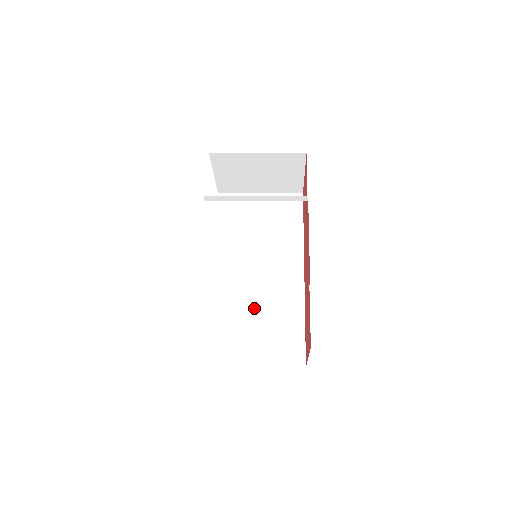
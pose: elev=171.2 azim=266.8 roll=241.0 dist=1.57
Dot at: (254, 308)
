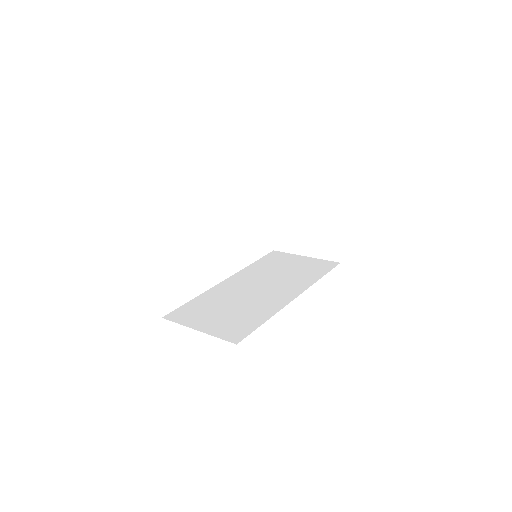
Dot at: (234, 303)
